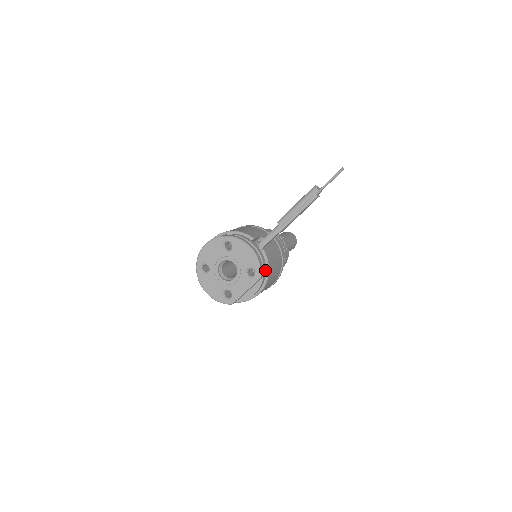
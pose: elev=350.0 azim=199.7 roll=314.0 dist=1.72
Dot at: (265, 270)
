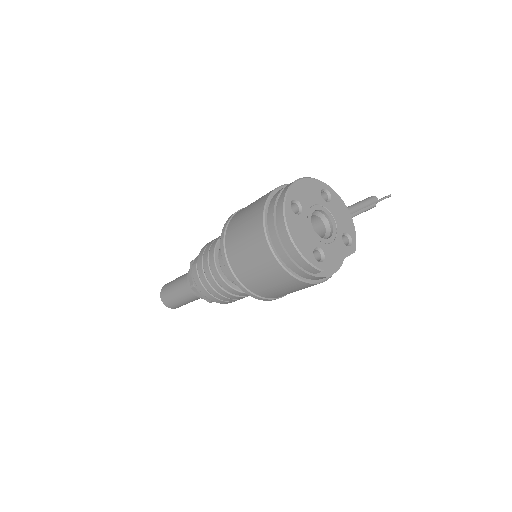
Dot at: occluded
